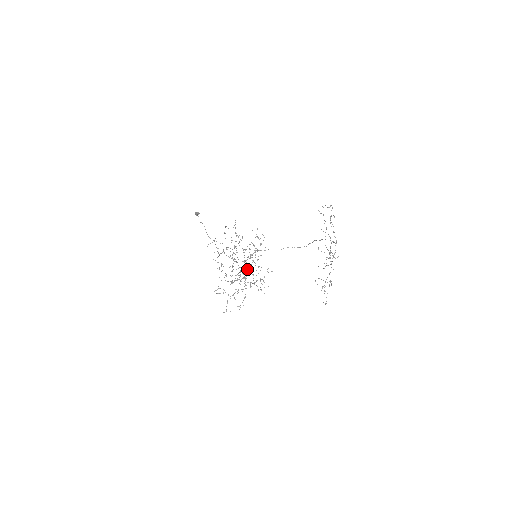
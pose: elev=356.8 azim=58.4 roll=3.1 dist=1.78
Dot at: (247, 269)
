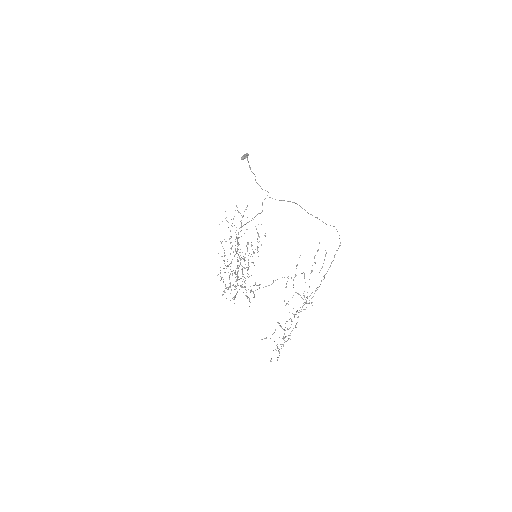
Dot at: (237, 273)
